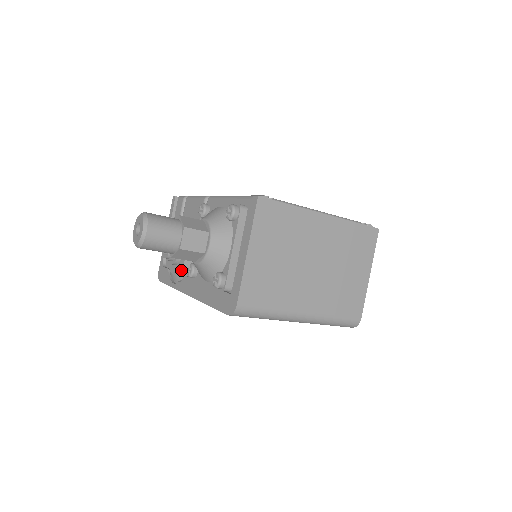
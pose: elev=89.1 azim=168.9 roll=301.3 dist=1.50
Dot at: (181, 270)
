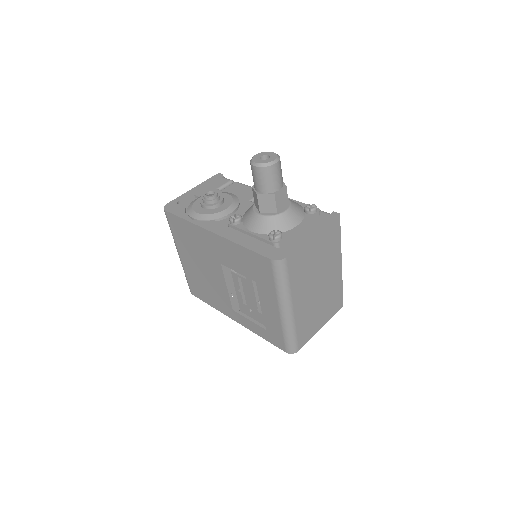
Dot at: (212, 214)
